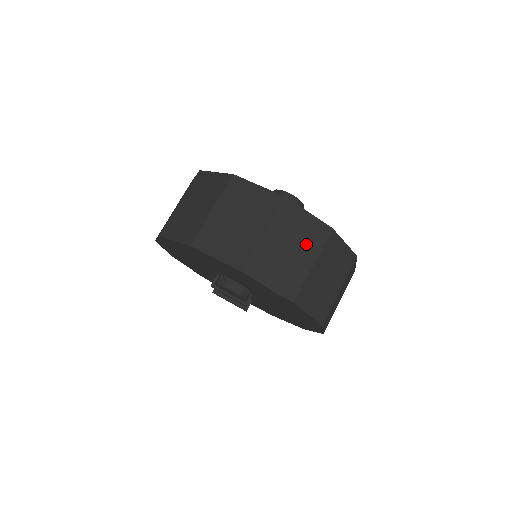
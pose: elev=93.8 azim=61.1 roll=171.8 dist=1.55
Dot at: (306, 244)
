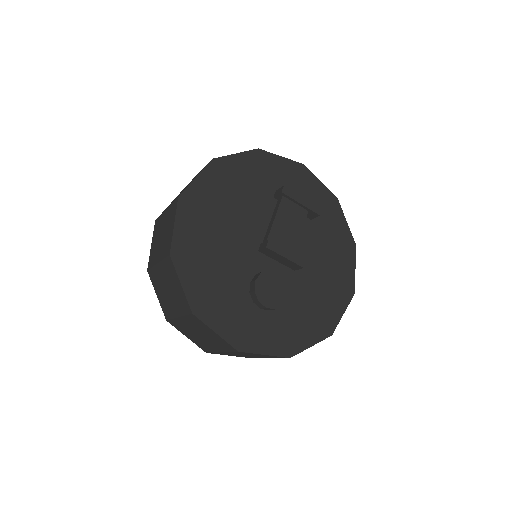
Dot at: (262, 356)
